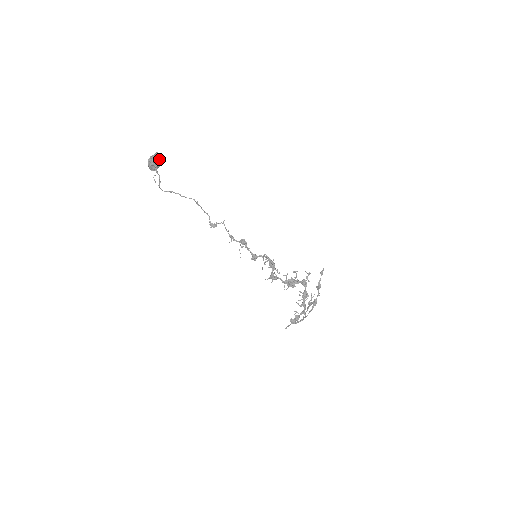
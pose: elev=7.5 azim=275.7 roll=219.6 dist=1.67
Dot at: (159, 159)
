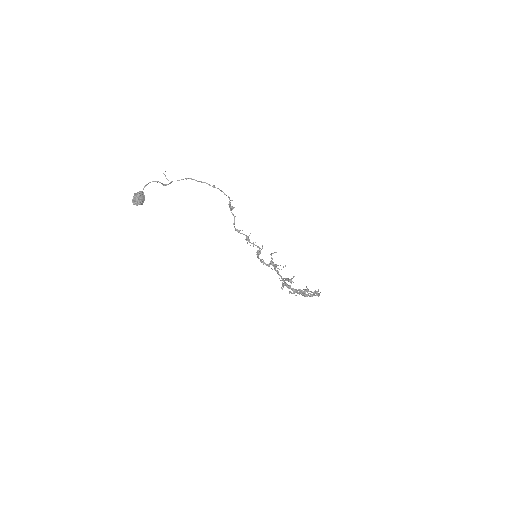
Dot at: (136, 205)
